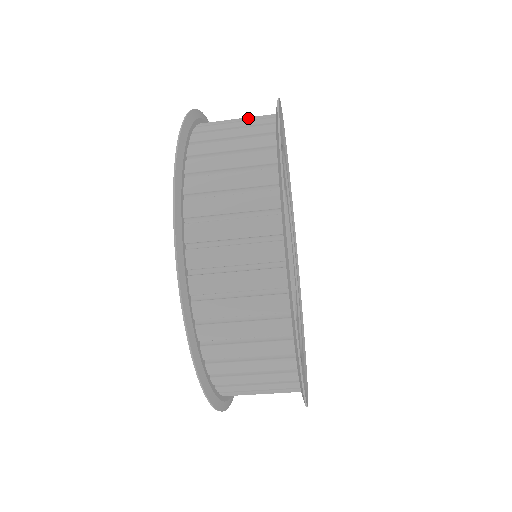
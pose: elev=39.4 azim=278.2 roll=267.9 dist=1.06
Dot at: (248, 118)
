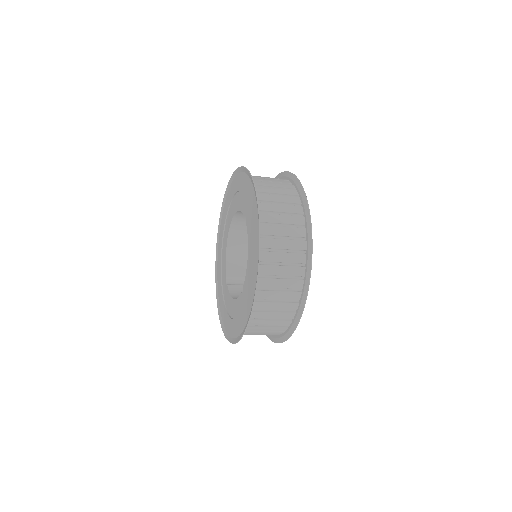
Dot at: (273, 178)
